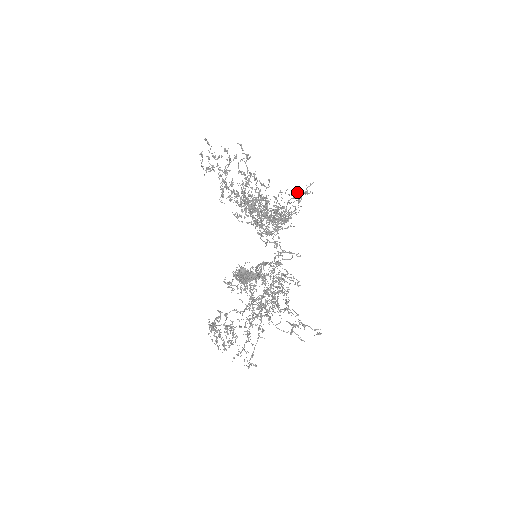
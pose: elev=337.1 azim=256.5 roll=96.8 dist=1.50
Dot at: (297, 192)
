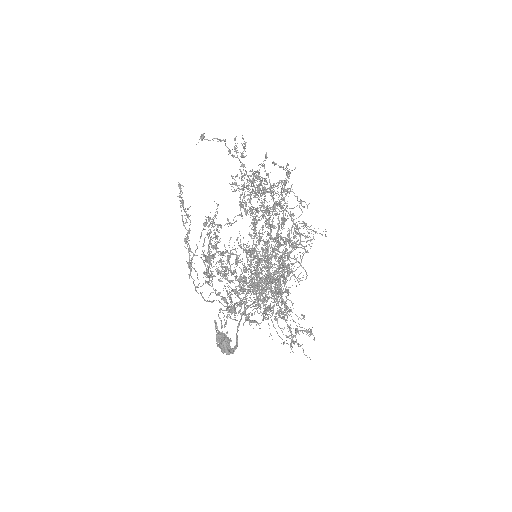
Dot at: (291, 345)
